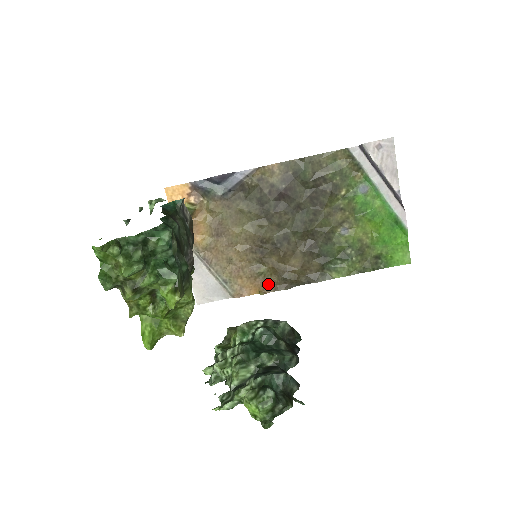
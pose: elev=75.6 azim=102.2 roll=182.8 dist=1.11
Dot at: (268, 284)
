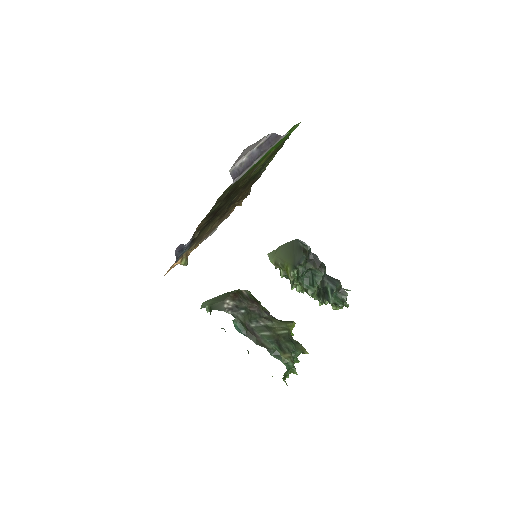
Dot at: (239, 203)
